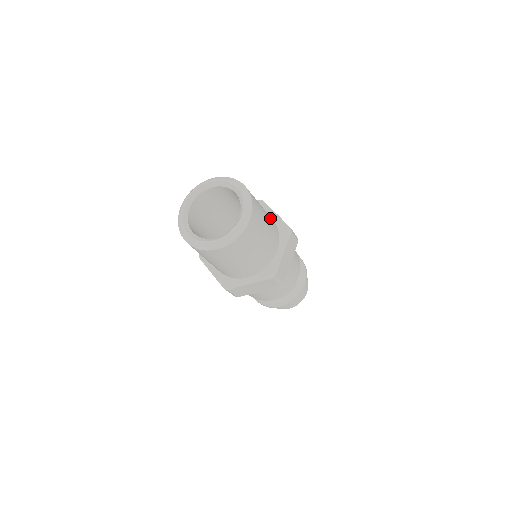
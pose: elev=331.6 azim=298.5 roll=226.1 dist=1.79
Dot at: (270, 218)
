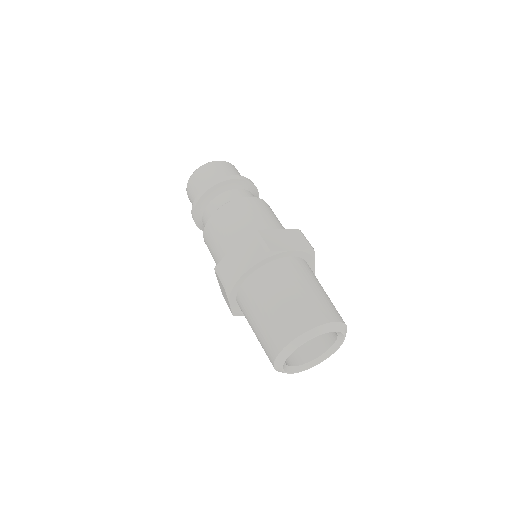
Dot at: (307, 272)
